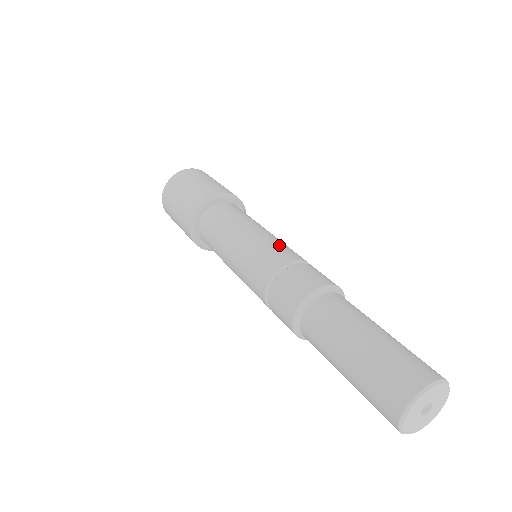
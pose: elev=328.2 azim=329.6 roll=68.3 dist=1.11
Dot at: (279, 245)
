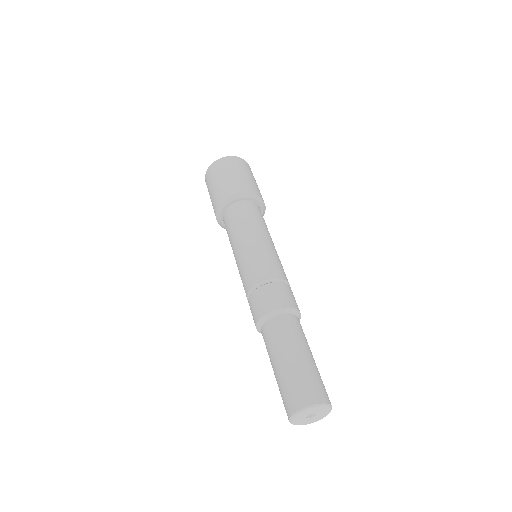
Dot at: (264, 260)
